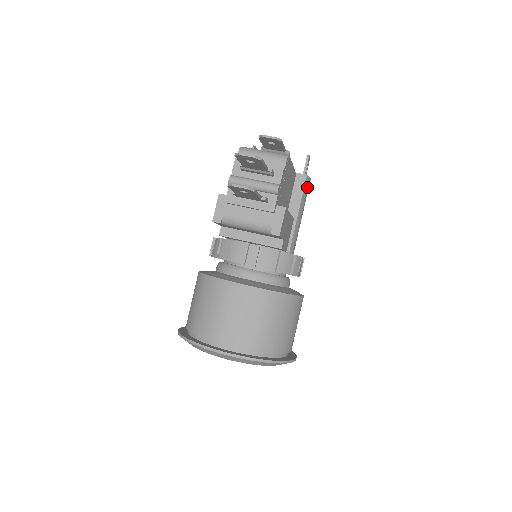
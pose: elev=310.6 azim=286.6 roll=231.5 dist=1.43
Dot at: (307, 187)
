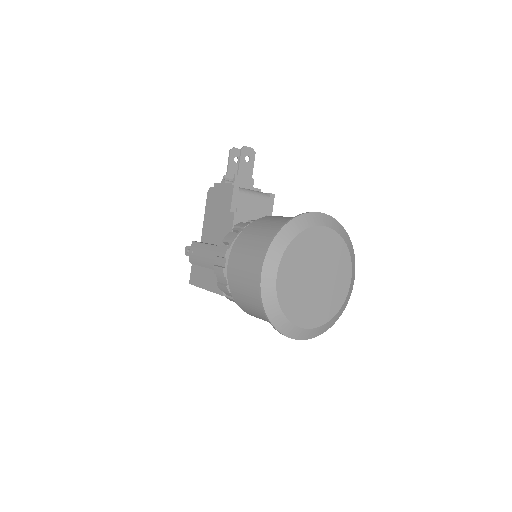
Dot at: occluded
